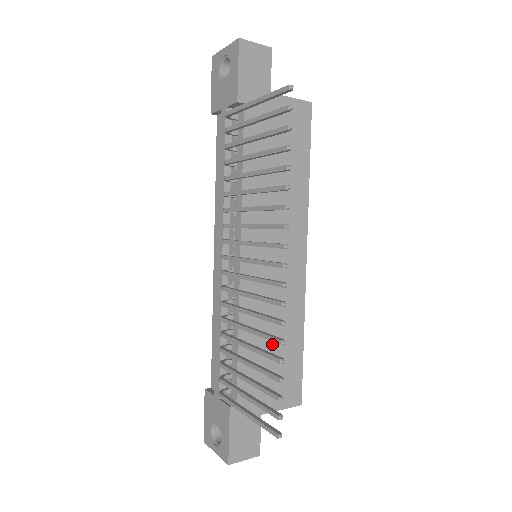
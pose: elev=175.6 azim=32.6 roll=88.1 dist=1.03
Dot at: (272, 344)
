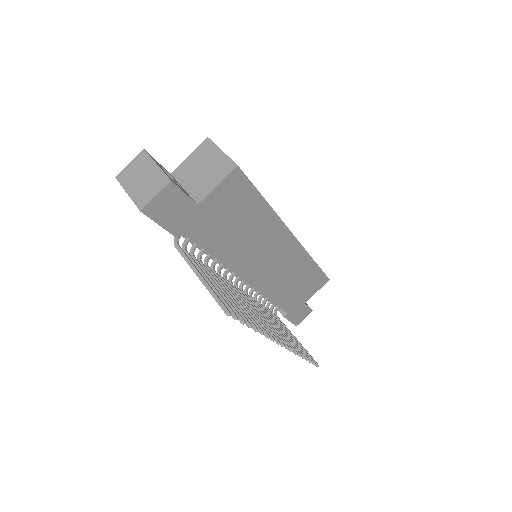
Dot at: (295, 283)
